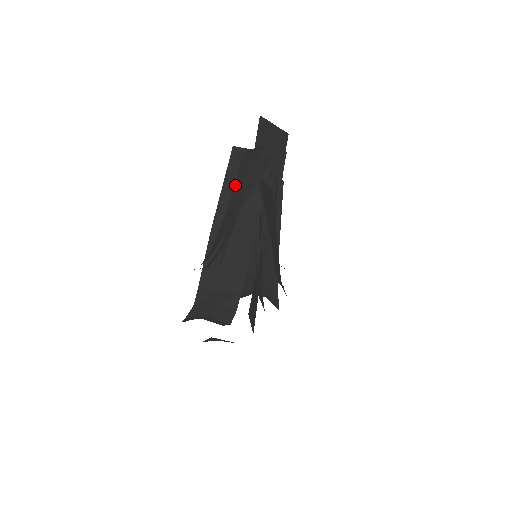
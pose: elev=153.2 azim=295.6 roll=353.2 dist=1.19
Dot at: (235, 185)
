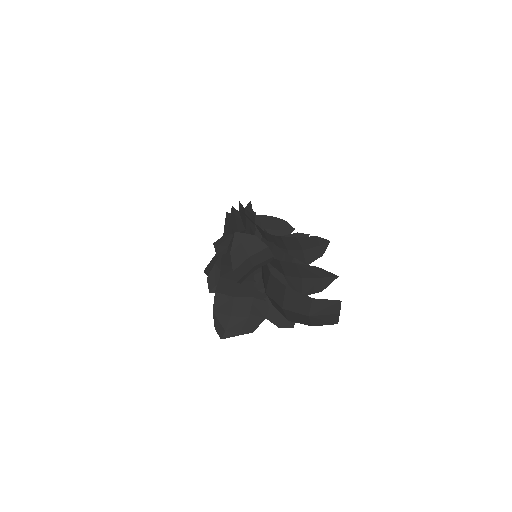
Dot at: (231, 216)
